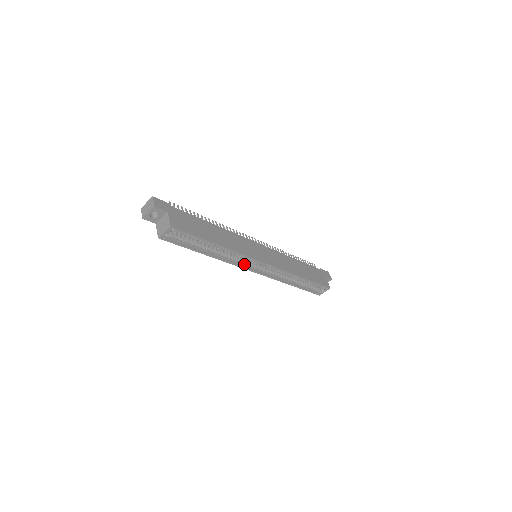
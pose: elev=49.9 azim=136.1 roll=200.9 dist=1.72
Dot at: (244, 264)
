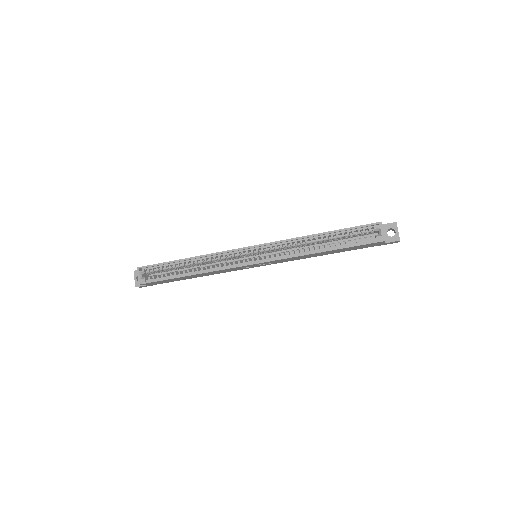
Dot at: (238, 264)
